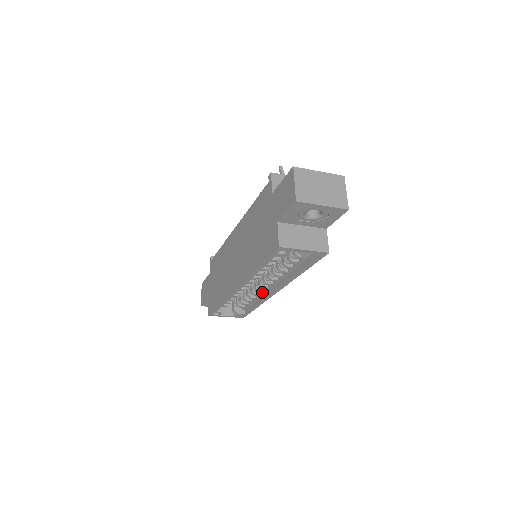
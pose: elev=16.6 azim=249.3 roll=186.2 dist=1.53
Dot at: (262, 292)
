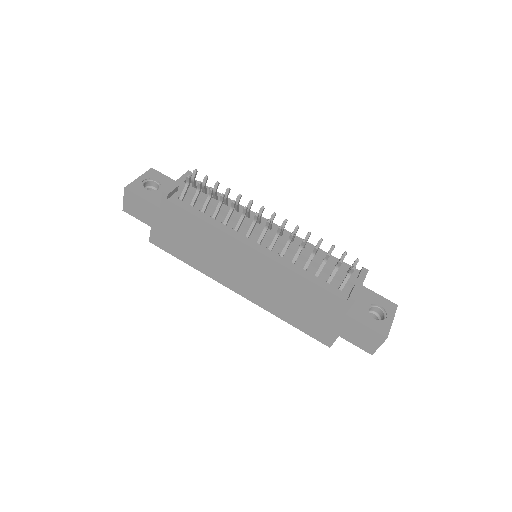
Dot at: occluded
